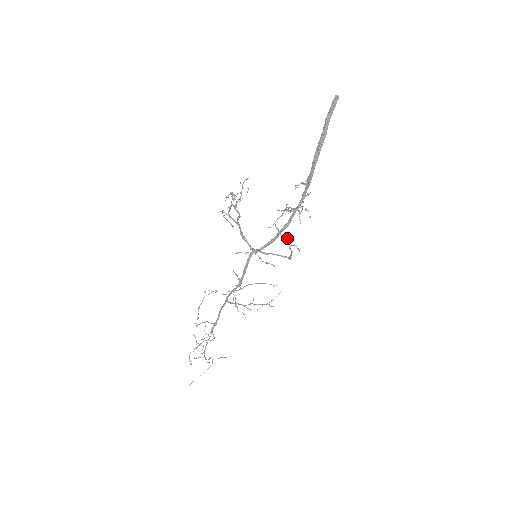
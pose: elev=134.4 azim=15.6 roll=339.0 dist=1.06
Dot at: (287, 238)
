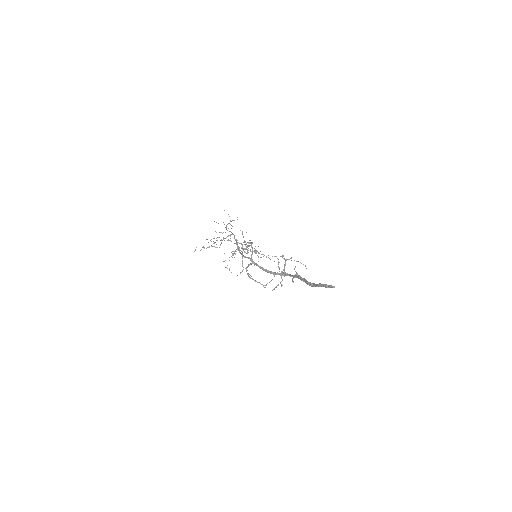
Dot at: (279, 268)
